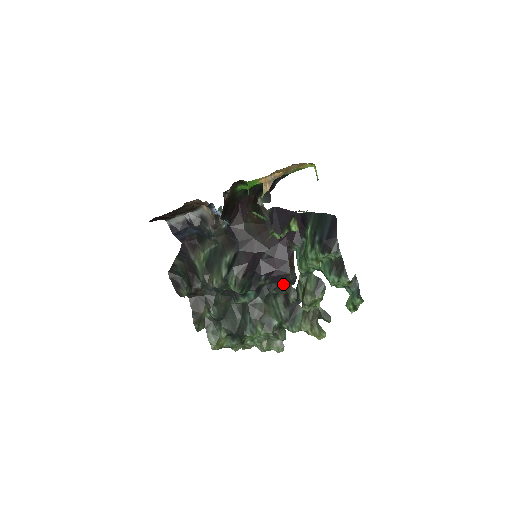
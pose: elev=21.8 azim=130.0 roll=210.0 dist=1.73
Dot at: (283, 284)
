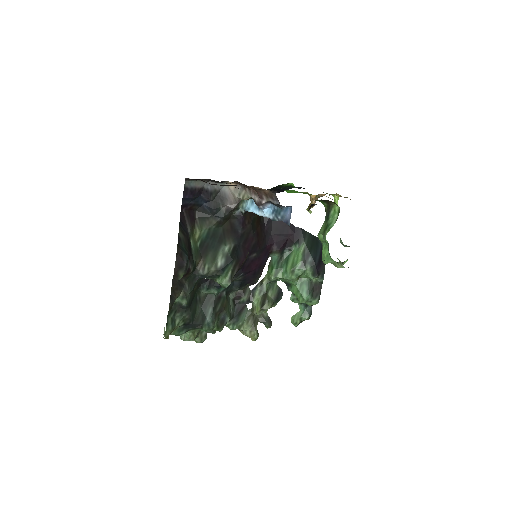
Dot at: (247, 284)
